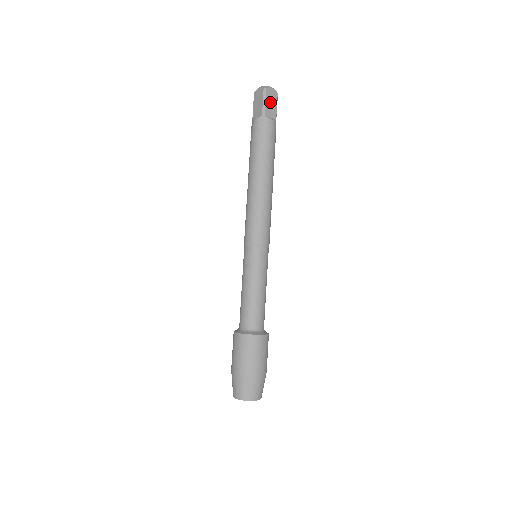
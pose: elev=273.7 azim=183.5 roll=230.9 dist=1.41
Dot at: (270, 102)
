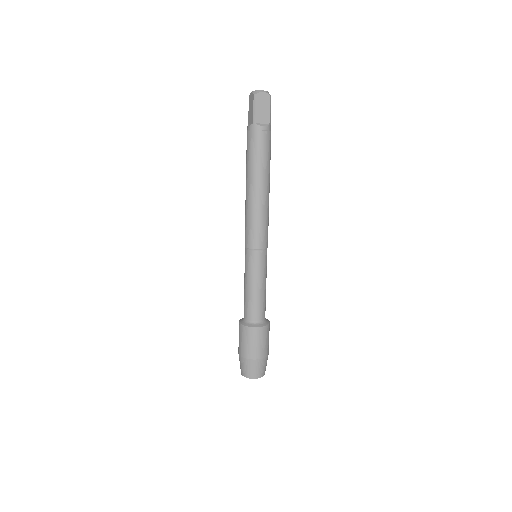
Dot at: (261, 107)
